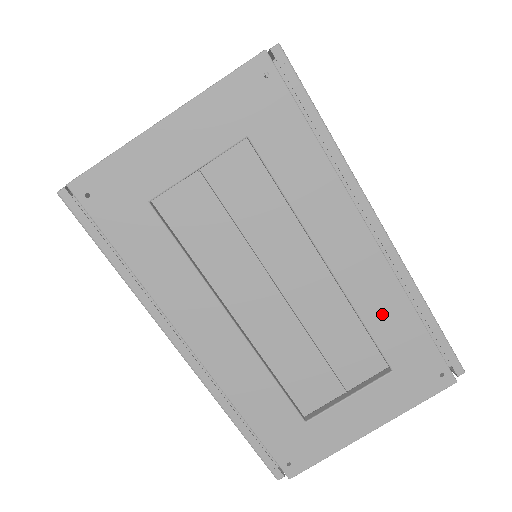
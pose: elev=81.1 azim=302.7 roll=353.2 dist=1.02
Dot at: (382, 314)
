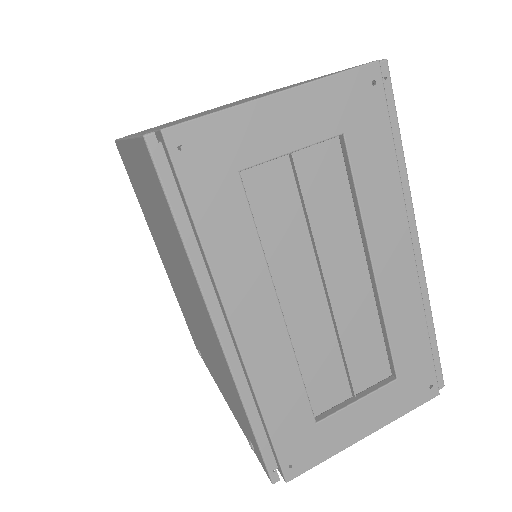
Dot at: (403, 324)
